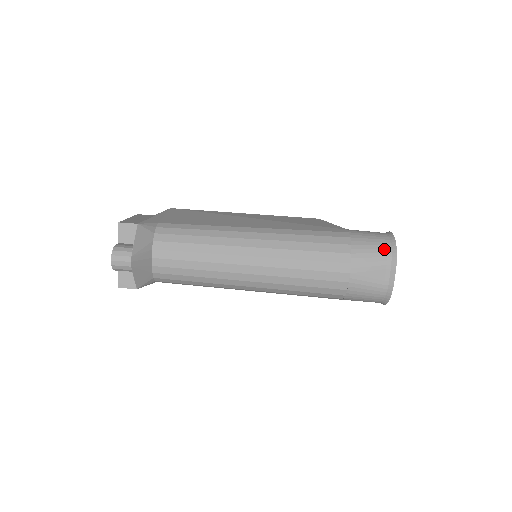
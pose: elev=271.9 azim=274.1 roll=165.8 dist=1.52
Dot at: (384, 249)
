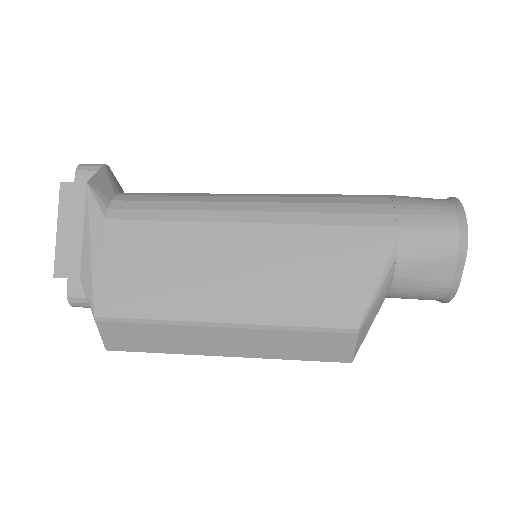
Dot at: occluded
